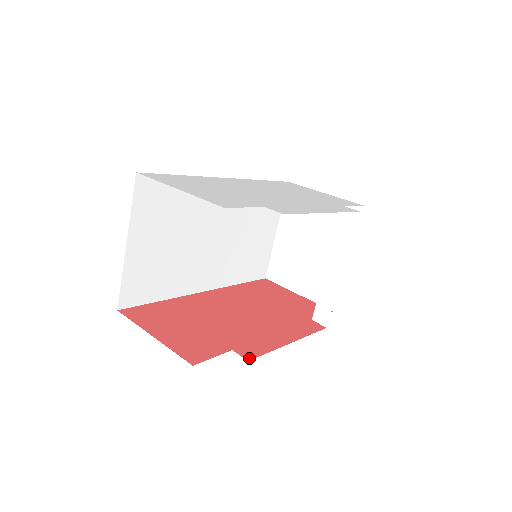
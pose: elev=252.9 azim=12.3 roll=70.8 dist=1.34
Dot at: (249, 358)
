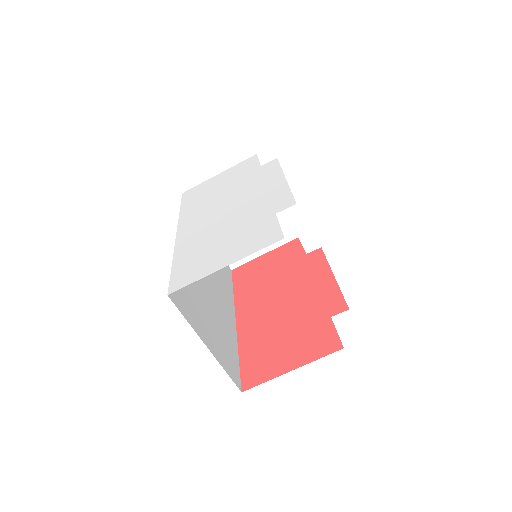
Dot at: (345, 308)
